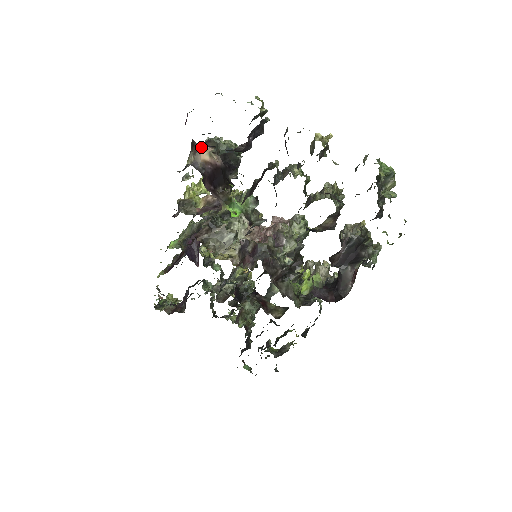
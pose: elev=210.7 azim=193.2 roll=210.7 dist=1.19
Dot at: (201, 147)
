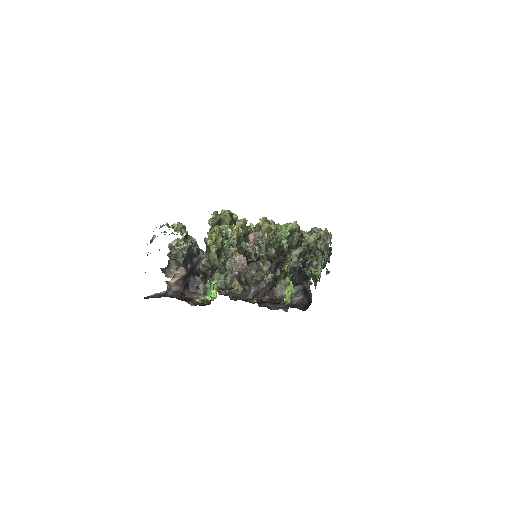
Dot at: occluded
